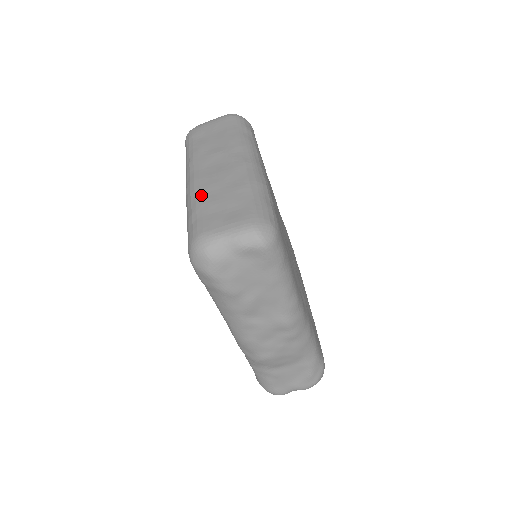
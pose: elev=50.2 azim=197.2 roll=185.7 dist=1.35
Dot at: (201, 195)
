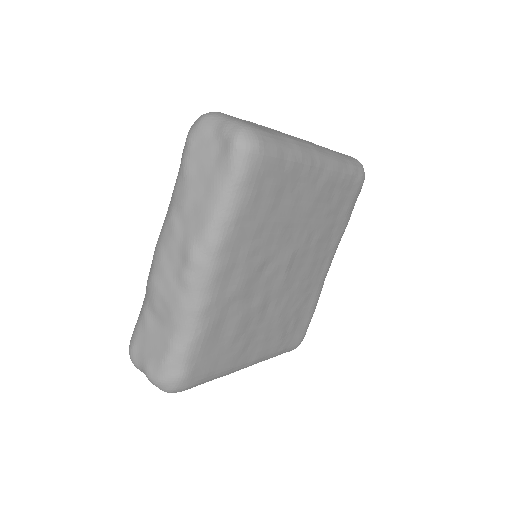
Dot at: occluded
